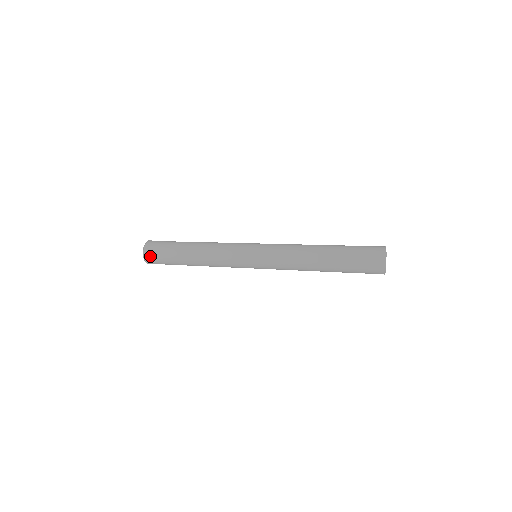
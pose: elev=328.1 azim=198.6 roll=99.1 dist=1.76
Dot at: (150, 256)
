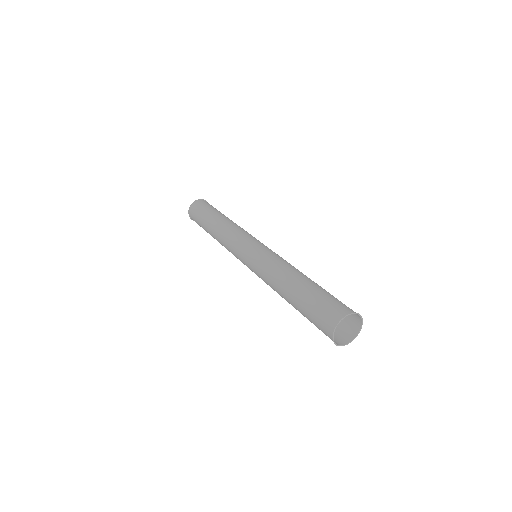
Dot at: (192, 216)
